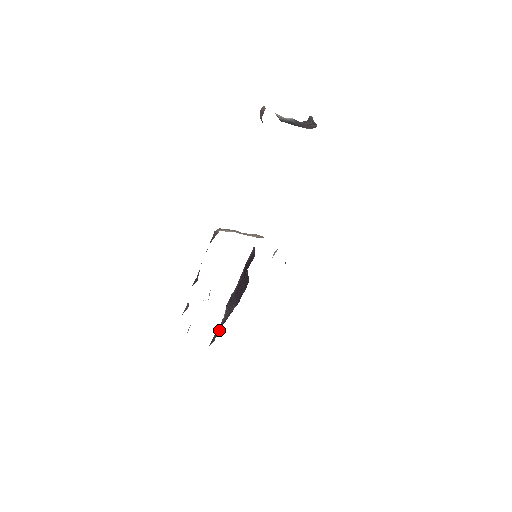
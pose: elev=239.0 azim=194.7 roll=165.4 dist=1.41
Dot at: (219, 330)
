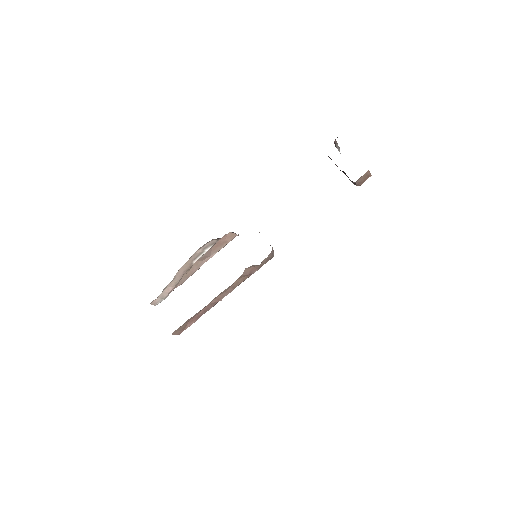
Dot at: occluded
